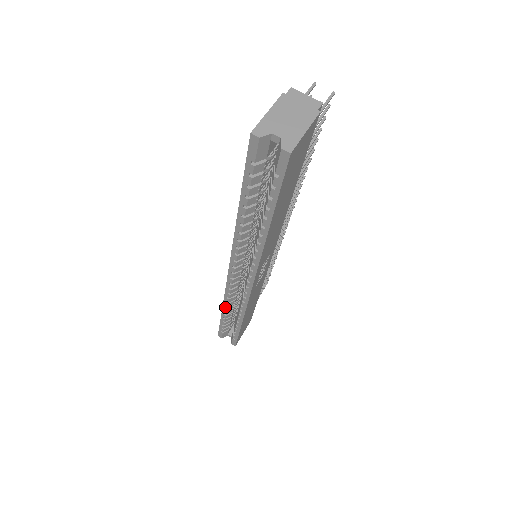
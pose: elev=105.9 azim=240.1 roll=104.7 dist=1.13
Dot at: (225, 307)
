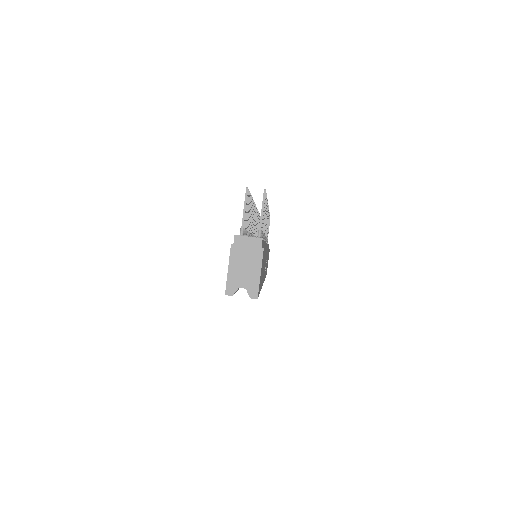
Dot at: occluded
